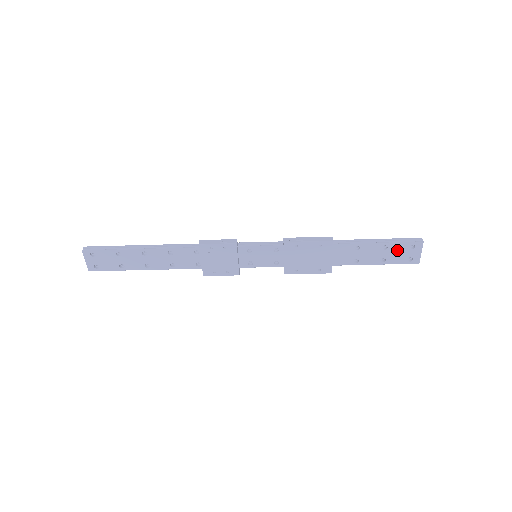
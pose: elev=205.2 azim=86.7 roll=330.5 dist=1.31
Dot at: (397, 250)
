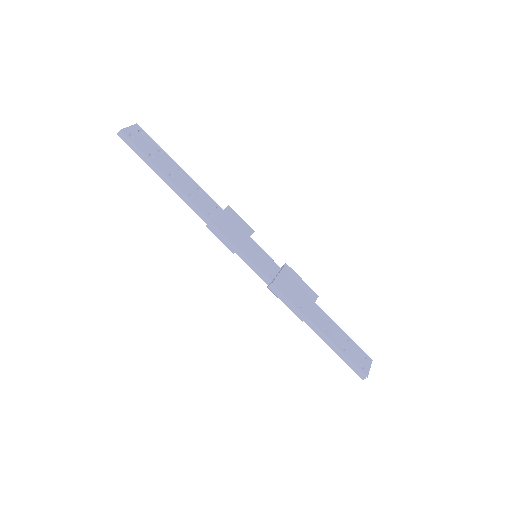
Dot at: (355, 350)
